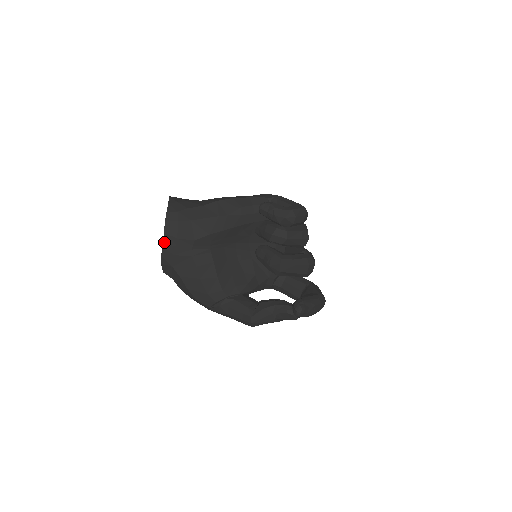
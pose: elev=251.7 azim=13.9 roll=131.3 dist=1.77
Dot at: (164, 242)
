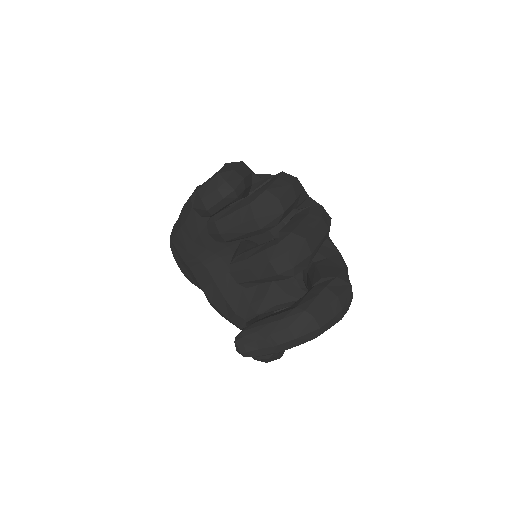
Dot at: (181, 269)
